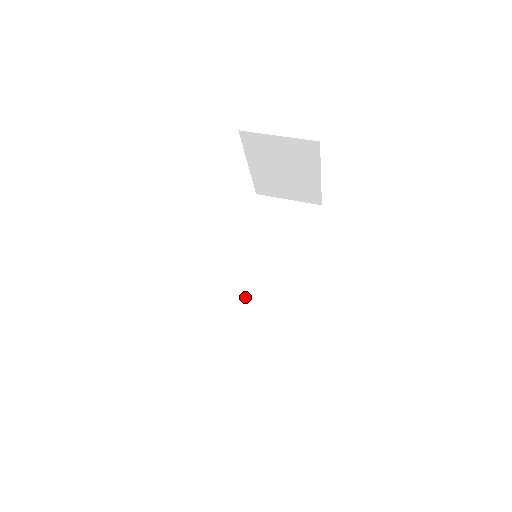
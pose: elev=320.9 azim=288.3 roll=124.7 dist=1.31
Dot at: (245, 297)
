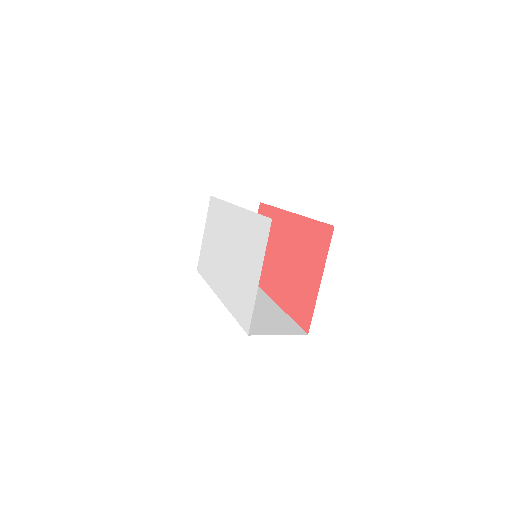
Dot at: occluded
